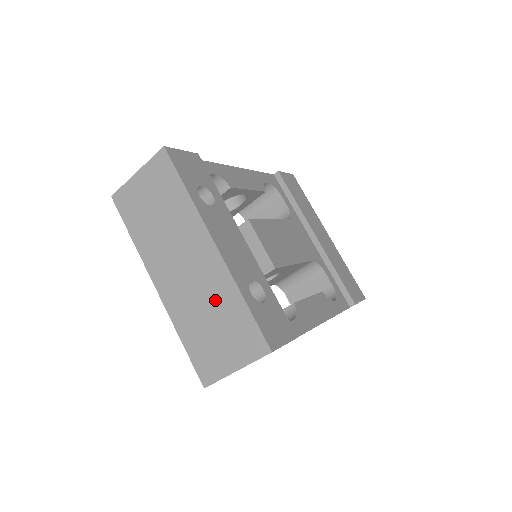
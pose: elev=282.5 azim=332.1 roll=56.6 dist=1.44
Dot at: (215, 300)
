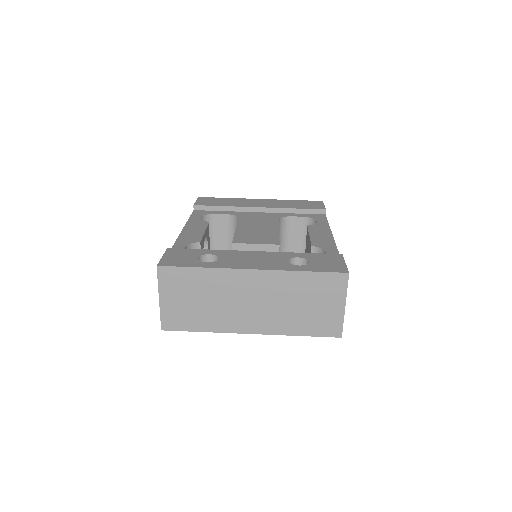
Dot at: (289, 293)
